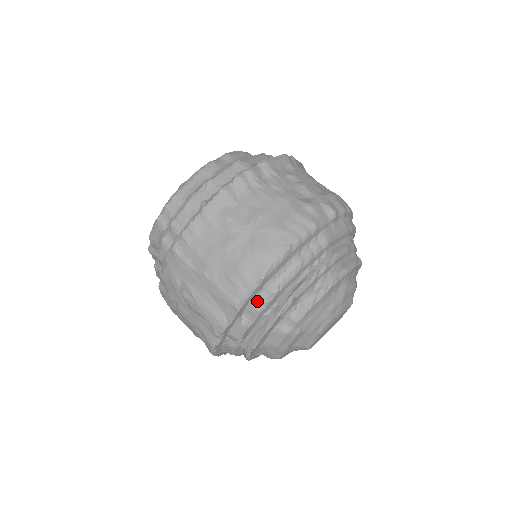
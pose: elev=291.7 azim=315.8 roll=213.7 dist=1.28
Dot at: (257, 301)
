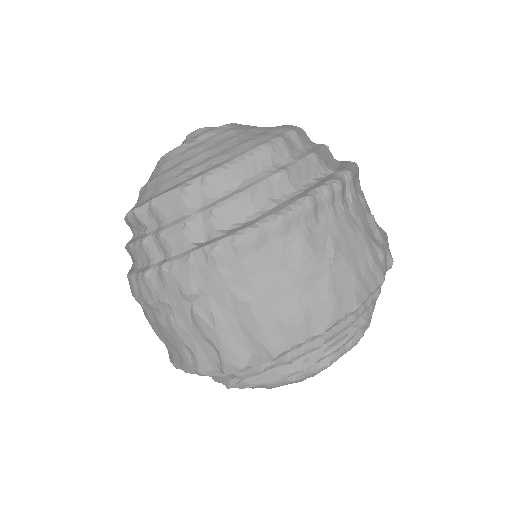
Dot at: (294, 350)
